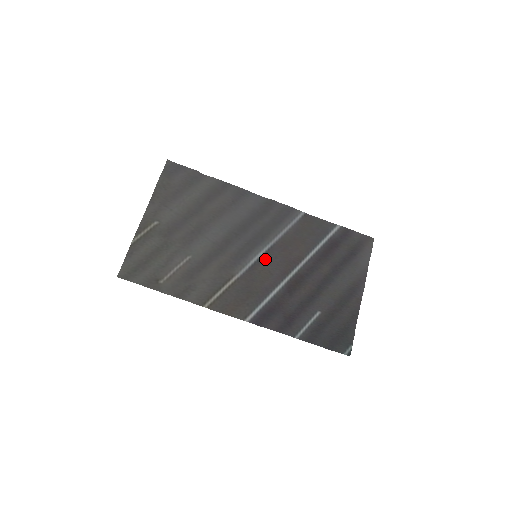
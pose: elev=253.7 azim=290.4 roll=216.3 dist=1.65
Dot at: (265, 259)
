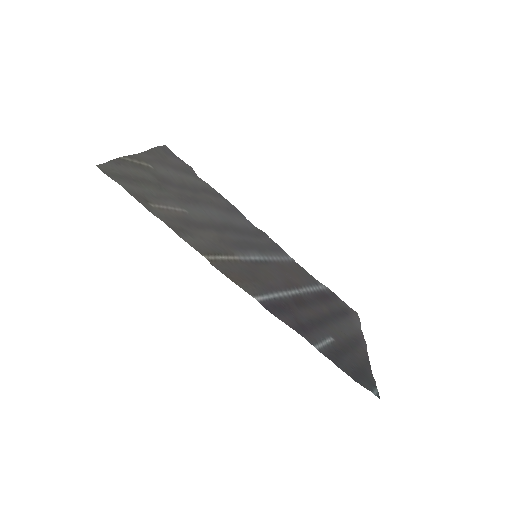
Dot at: (265, 264)
